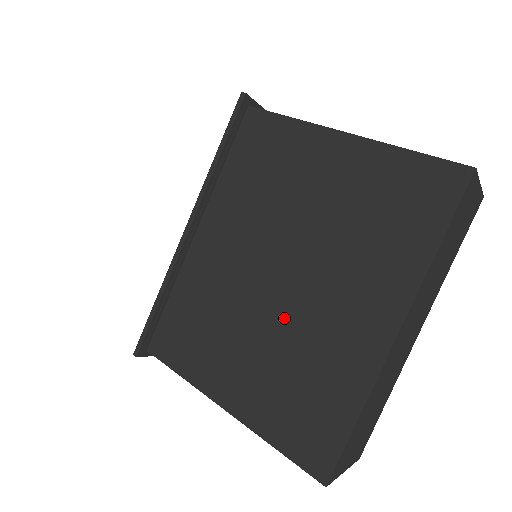
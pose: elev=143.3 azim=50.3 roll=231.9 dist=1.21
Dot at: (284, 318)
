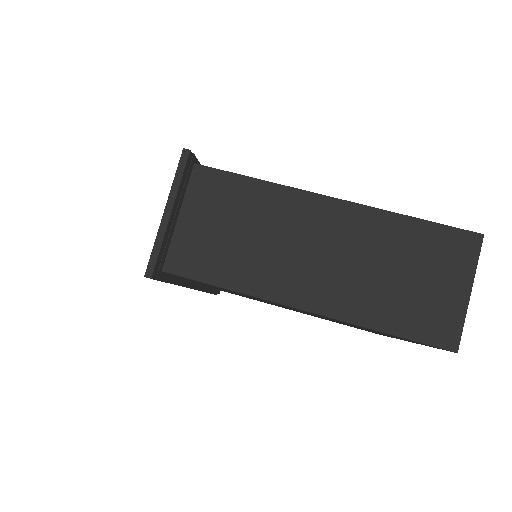
Dot at: occluded
